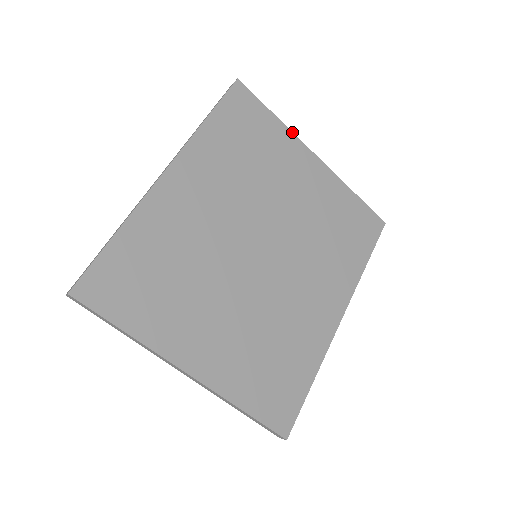
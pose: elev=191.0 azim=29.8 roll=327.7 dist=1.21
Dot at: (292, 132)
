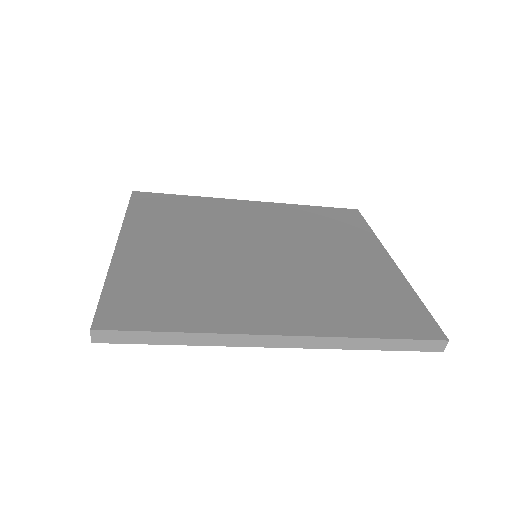
Dot at: occluded
